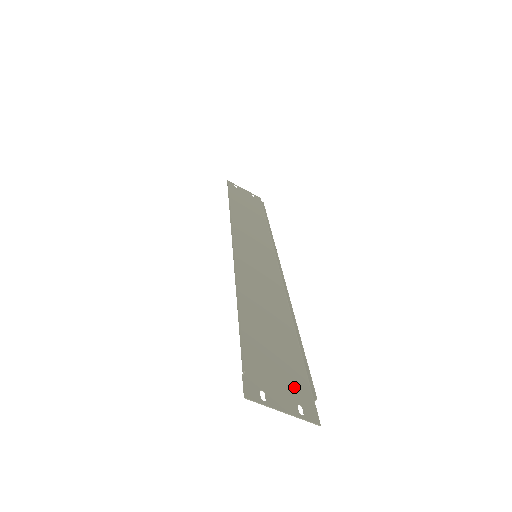
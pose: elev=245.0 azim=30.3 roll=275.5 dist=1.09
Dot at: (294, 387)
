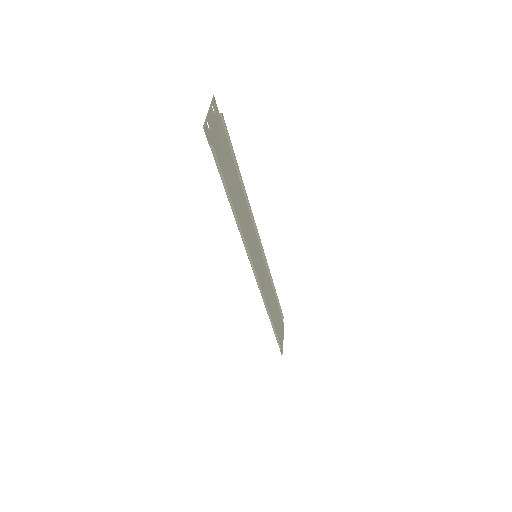
Dot at: (281, 325)
